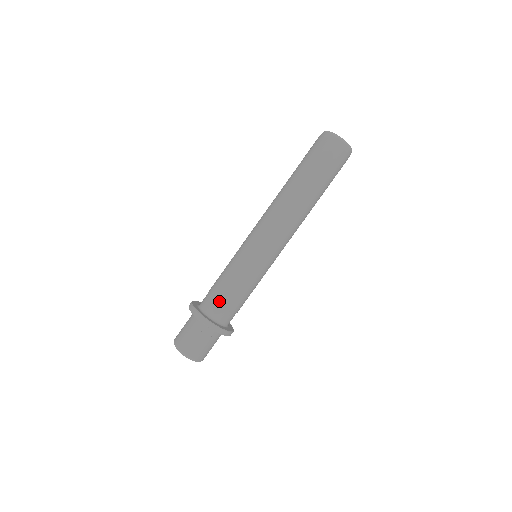
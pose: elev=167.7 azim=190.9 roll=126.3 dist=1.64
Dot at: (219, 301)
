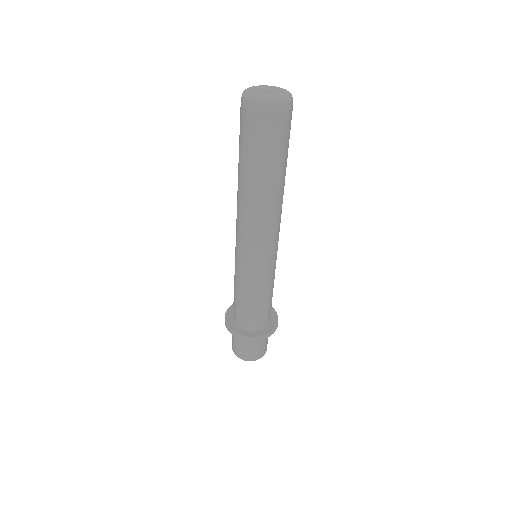
Dot at: (249, 316)
